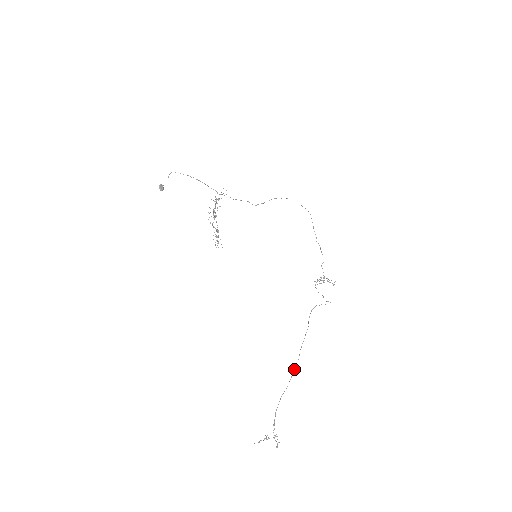
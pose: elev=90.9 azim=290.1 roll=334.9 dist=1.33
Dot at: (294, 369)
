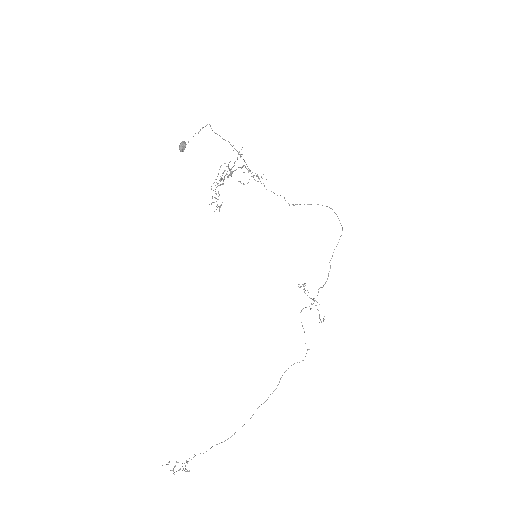
Dot at: occluded
